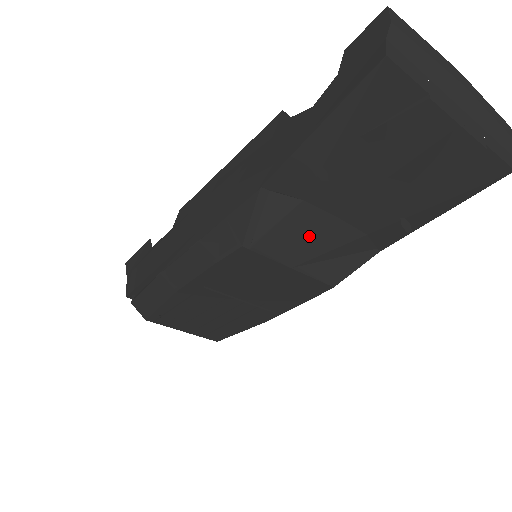
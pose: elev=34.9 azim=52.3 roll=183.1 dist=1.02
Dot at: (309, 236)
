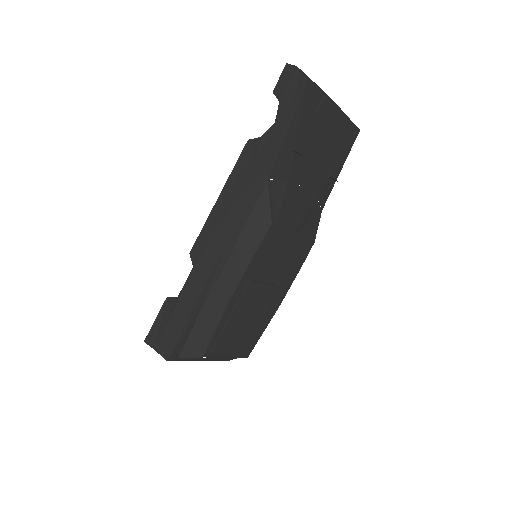
Dot at: (296, 206)
